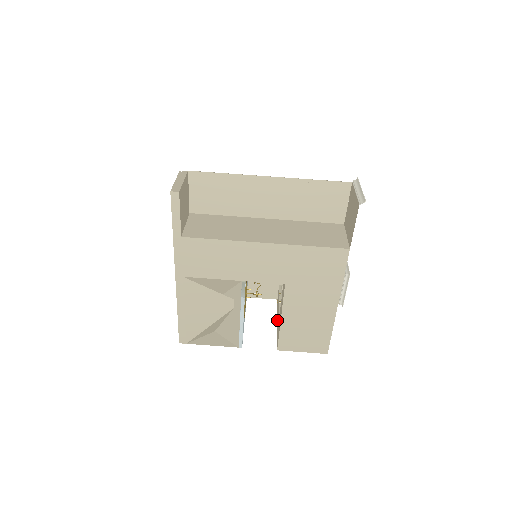
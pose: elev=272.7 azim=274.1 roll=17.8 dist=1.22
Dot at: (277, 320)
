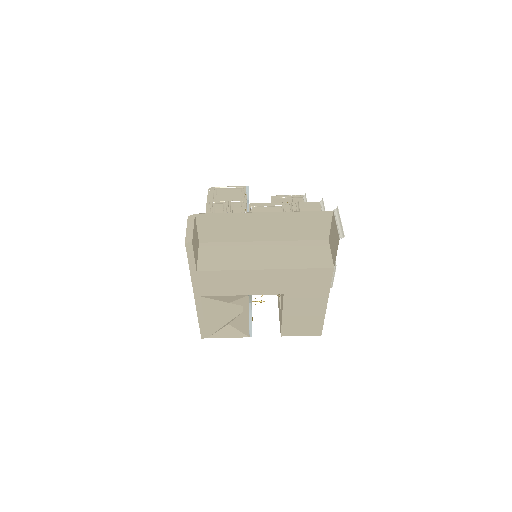
Dot at: occluded
